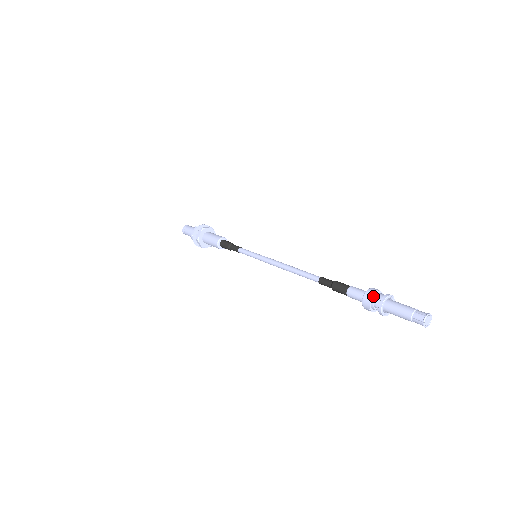
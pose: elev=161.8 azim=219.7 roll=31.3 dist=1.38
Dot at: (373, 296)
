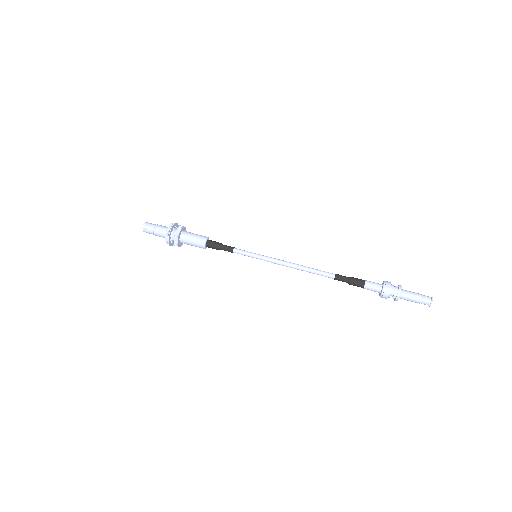
Dot at: (389, 293)
